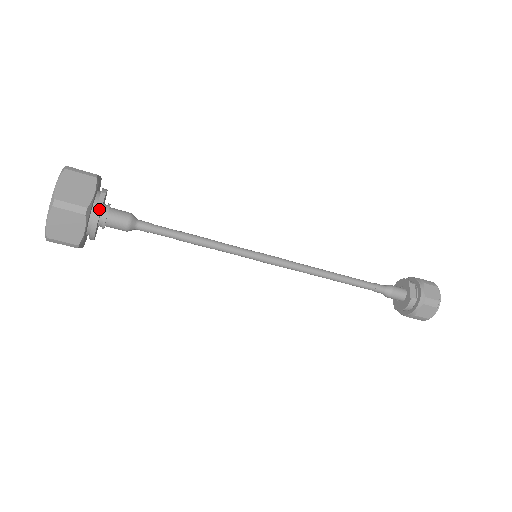
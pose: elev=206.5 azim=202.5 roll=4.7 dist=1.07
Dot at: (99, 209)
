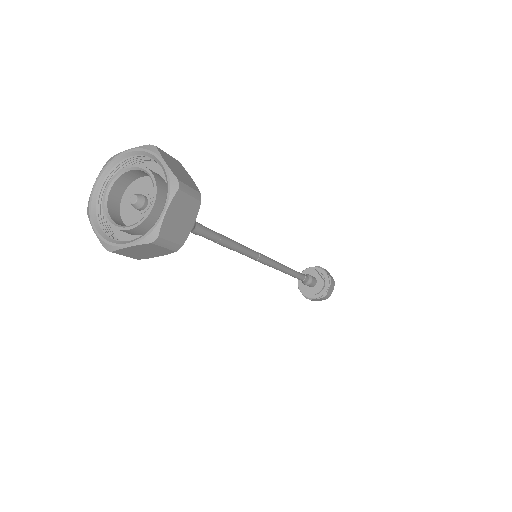
Dot at: occluded
